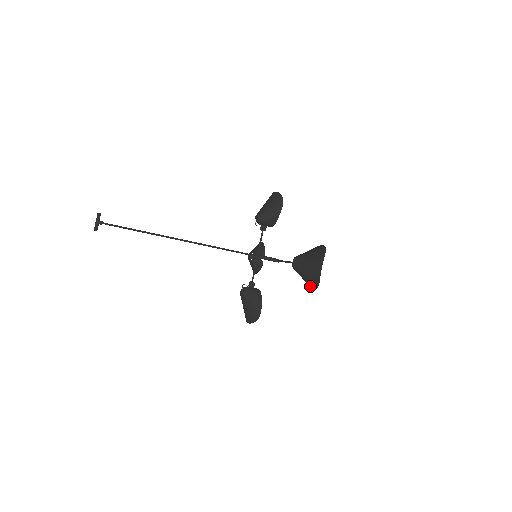
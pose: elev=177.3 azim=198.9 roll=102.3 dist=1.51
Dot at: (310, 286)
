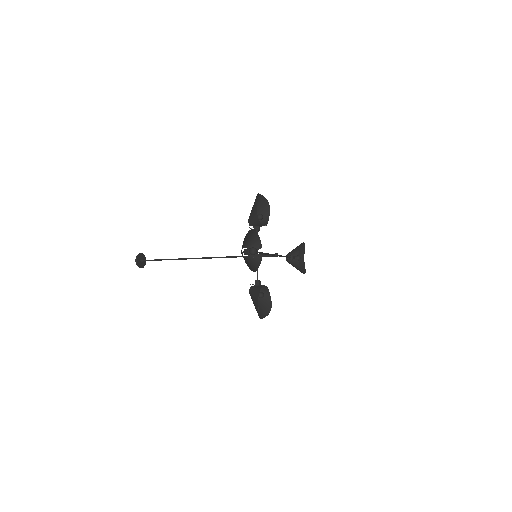
Dot at: (253, 270)
